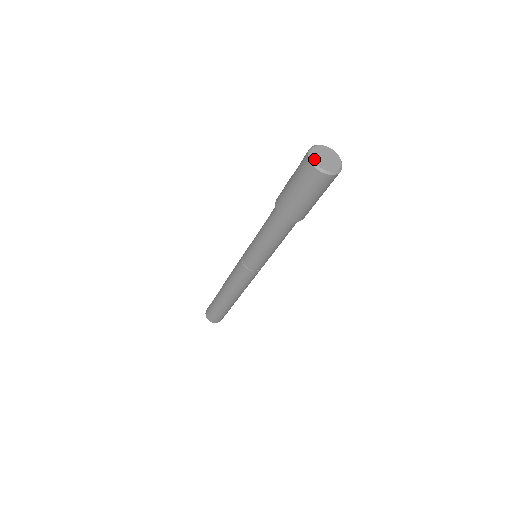
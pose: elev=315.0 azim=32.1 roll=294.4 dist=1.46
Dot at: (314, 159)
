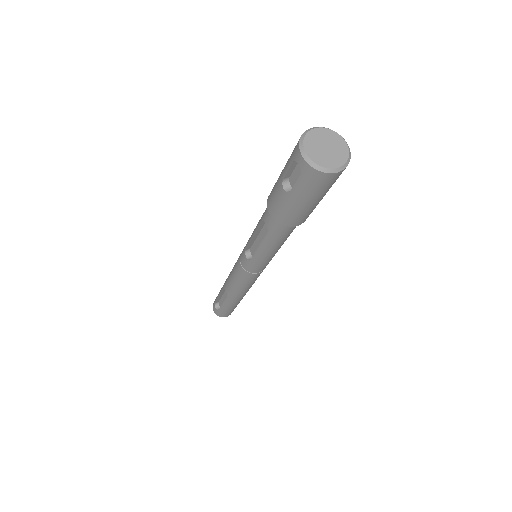
Dot at: (326, 166)
